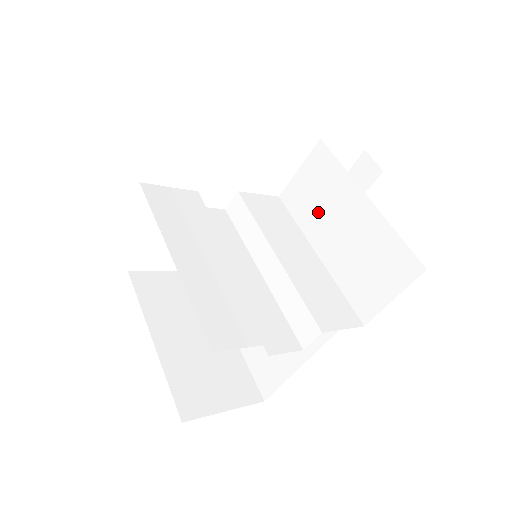
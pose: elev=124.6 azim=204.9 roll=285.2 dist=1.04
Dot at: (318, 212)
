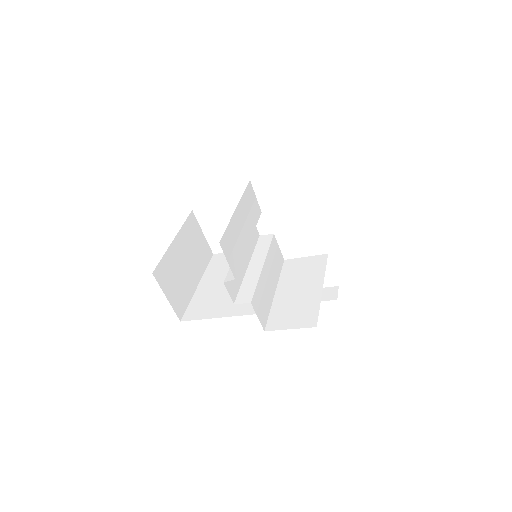
Dot at: (295, 277)
